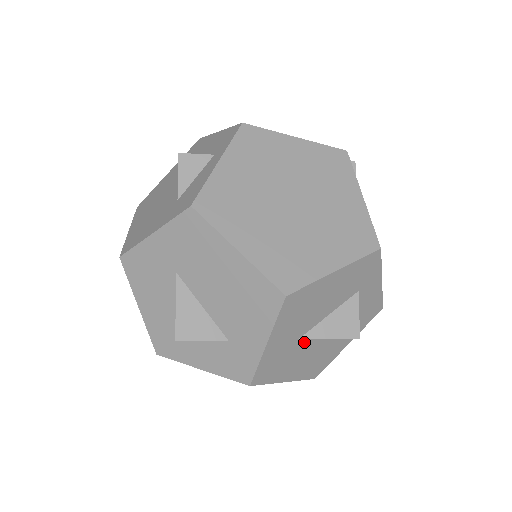
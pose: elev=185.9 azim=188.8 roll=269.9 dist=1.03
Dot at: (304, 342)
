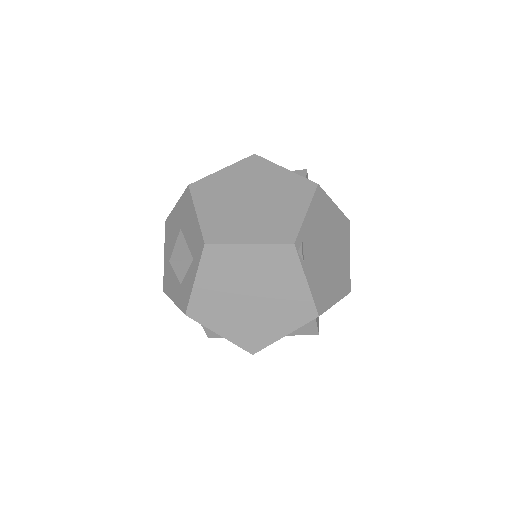
Dot at: occluded
